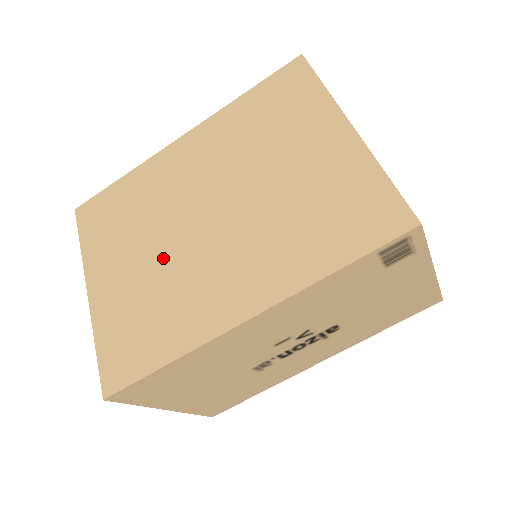
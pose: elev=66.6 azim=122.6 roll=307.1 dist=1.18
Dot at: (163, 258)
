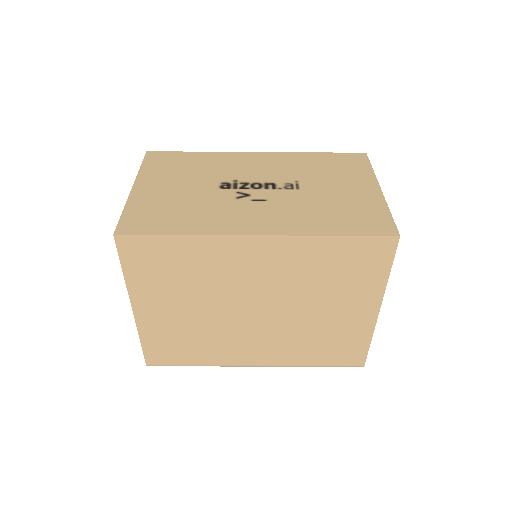
Dot at: (209, 318)
